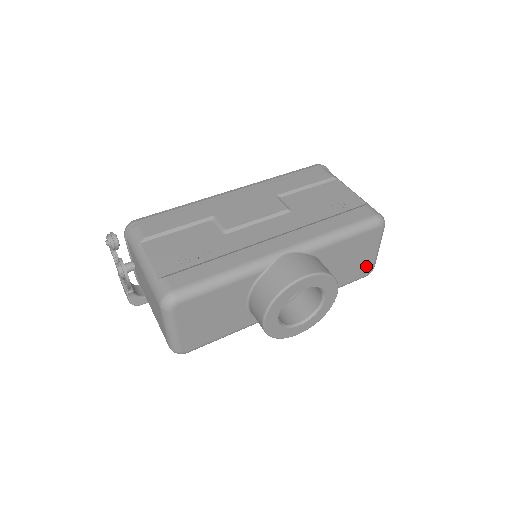
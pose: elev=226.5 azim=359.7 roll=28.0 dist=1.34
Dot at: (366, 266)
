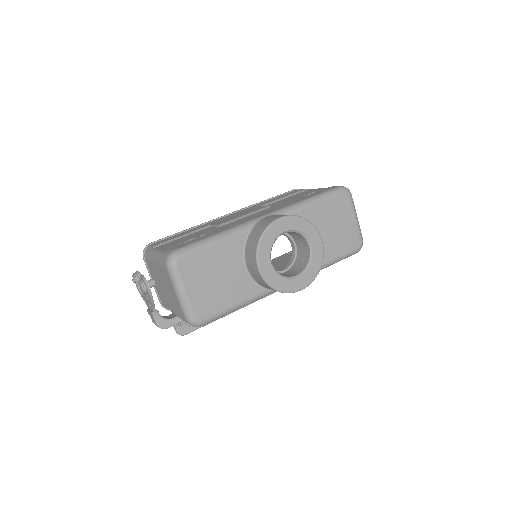
Dot at: (352, 237)
